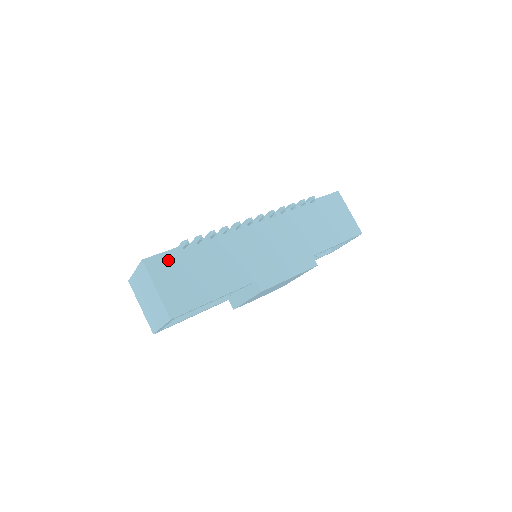
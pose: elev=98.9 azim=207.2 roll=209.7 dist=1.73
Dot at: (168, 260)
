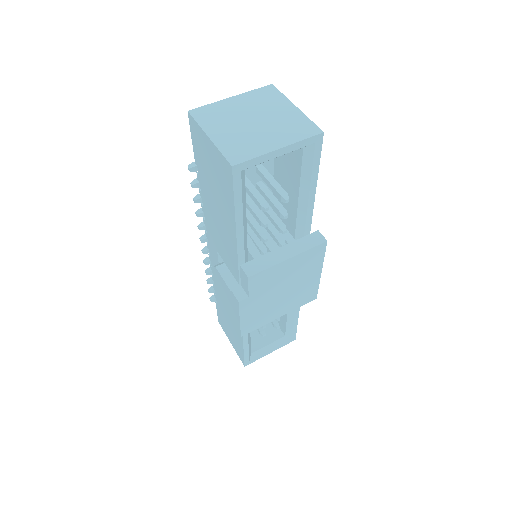
Dot at: occluded
